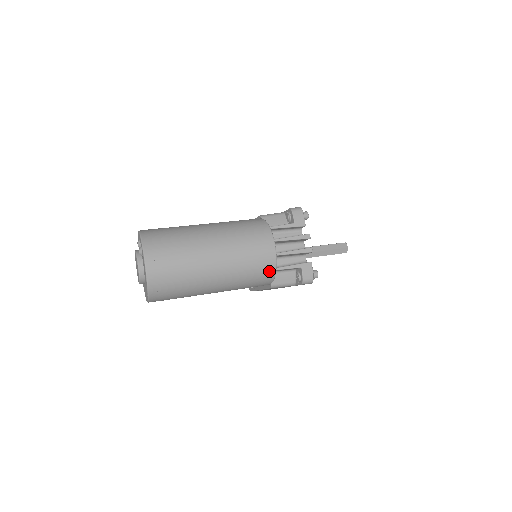
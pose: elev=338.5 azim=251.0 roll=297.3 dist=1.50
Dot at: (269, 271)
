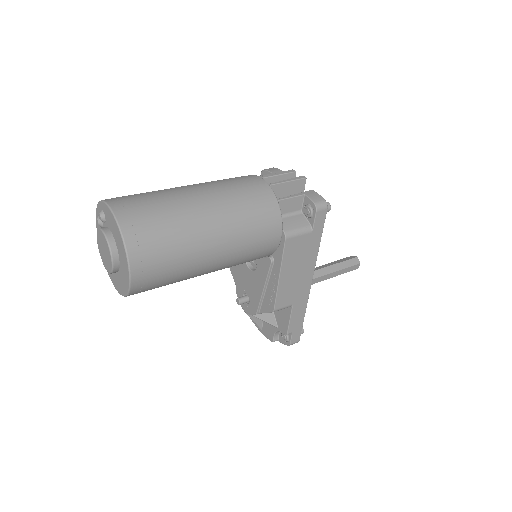
Dot at: (269, 200)
